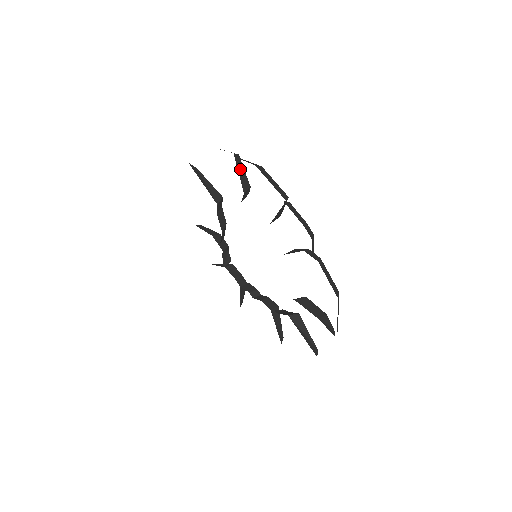
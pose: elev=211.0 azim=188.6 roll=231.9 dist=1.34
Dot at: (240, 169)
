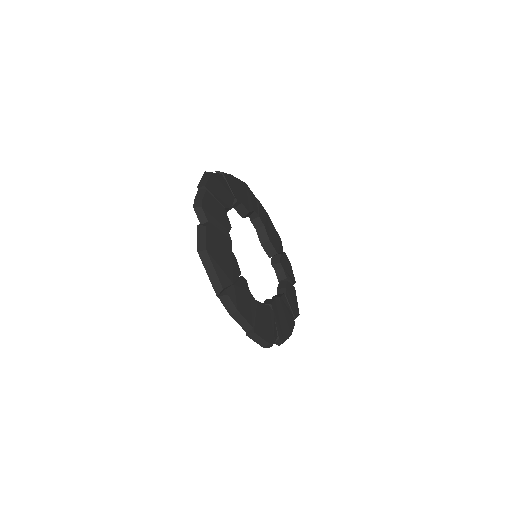
Dot at: occluded
